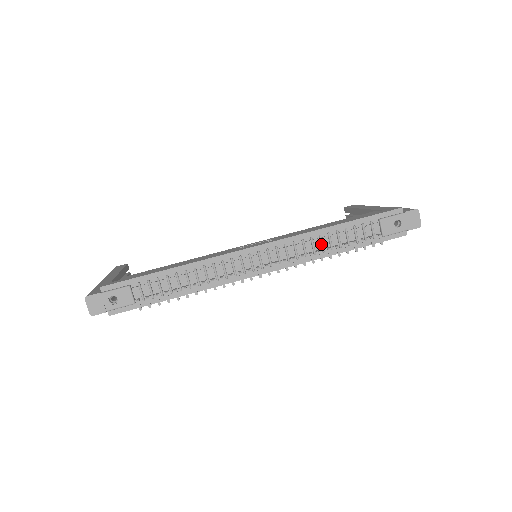
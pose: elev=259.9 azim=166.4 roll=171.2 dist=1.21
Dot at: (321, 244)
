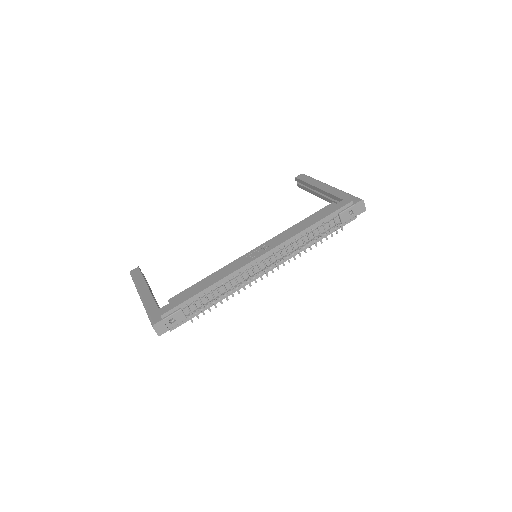
Dot at: (303, 241)
